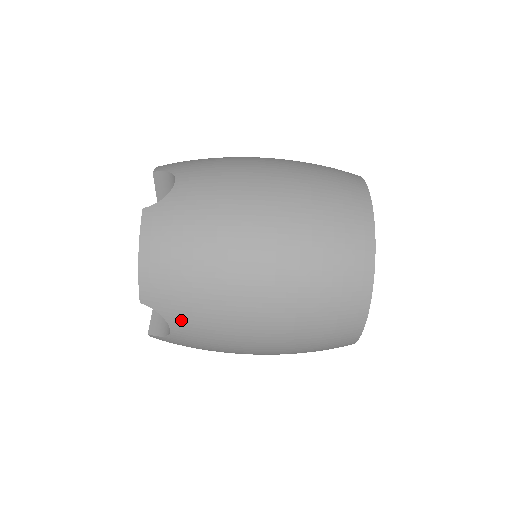
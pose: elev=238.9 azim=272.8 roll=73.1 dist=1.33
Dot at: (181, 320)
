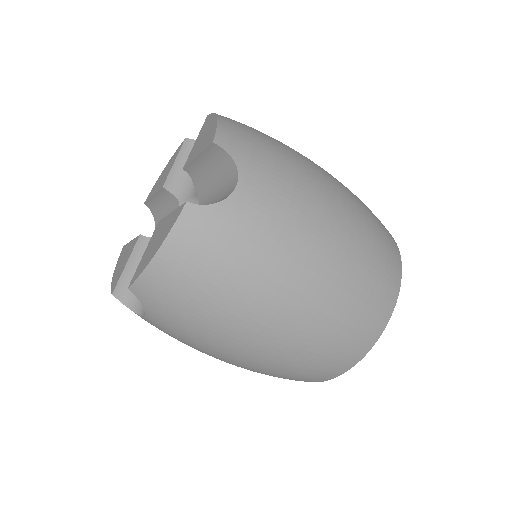
Dot at: (162, 321)
